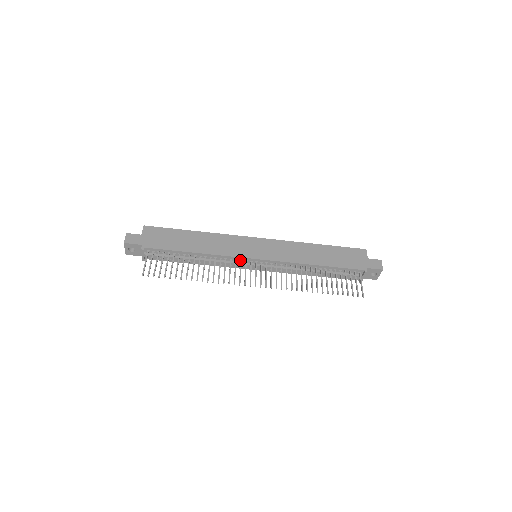
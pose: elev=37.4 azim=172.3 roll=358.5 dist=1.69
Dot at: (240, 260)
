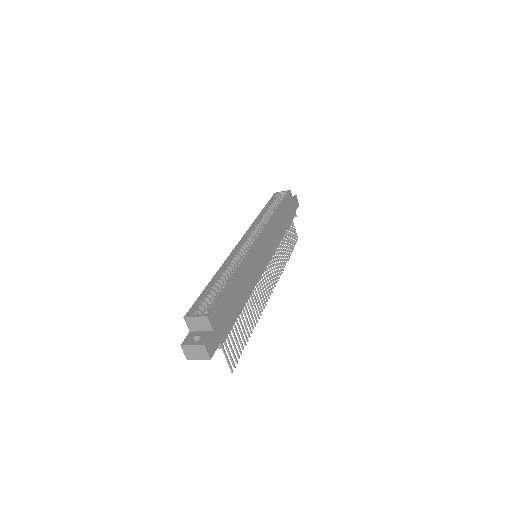
Dot at: occluded
